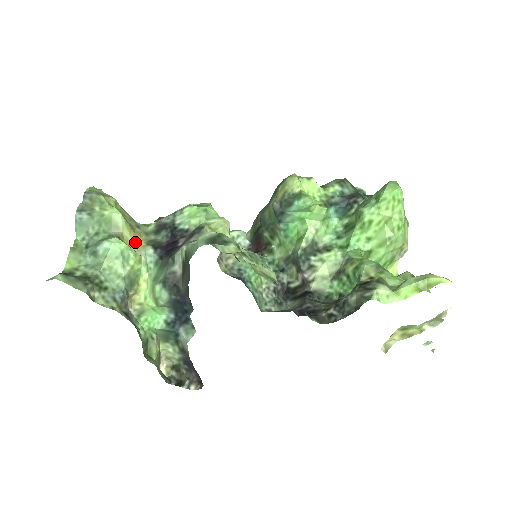
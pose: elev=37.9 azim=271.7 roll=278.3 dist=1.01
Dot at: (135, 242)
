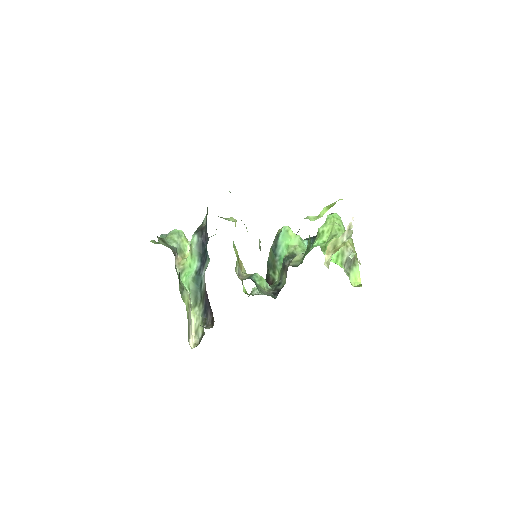
Dot at: occluded
